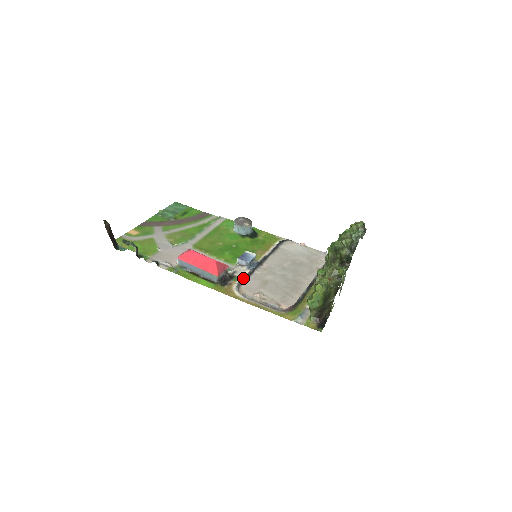
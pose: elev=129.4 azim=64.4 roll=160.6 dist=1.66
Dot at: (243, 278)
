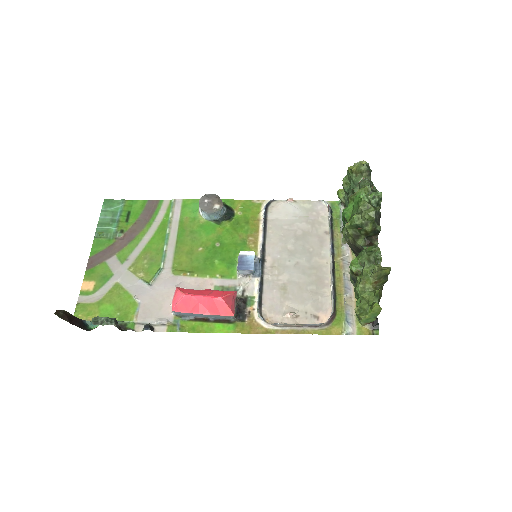
Dot at: (258, 297)
